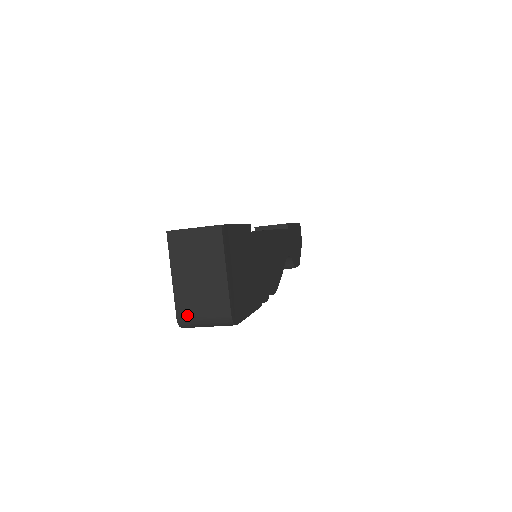
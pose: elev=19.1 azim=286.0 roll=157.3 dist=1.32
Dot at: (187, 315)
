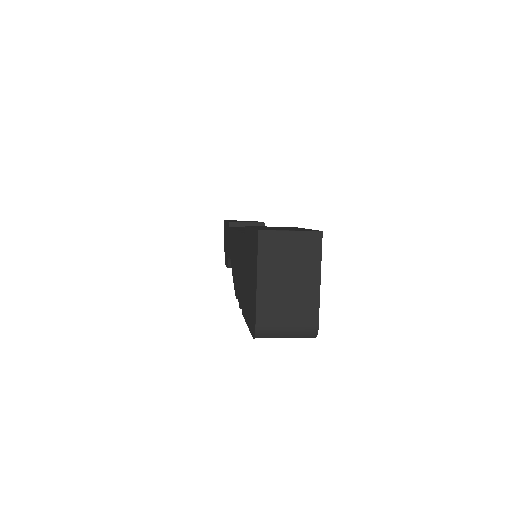
Dot at: (269, 325)
